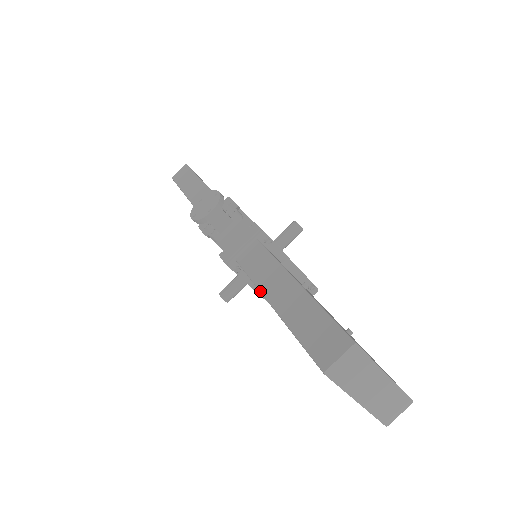
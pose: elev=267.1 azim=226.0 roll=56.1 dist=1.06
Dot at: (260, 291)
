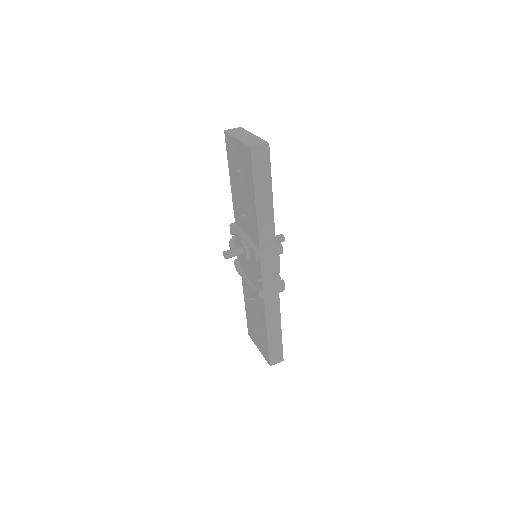
Dot at: (231, 192)
